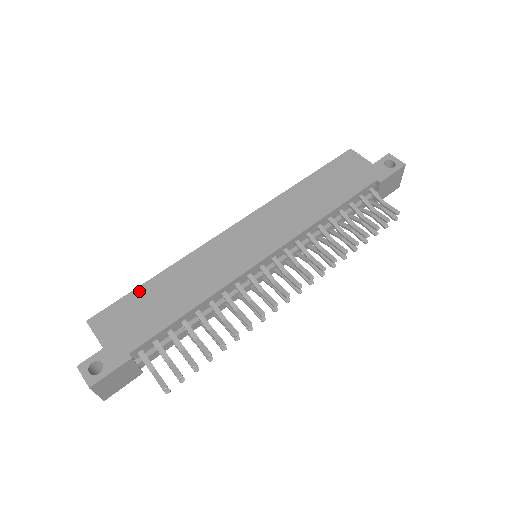
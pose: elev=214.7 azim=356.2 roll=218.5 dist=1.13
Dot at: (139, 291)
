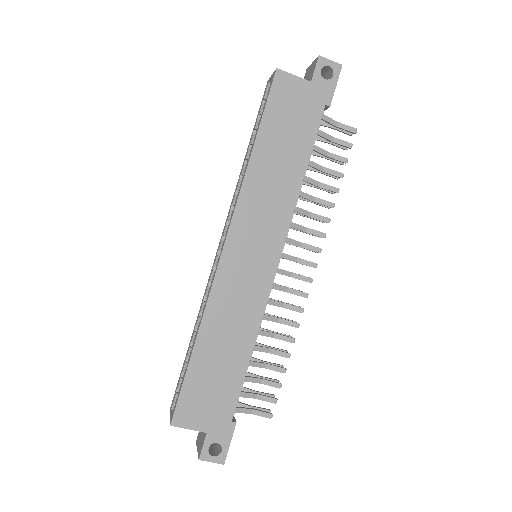
Dot at: (192, 370)
